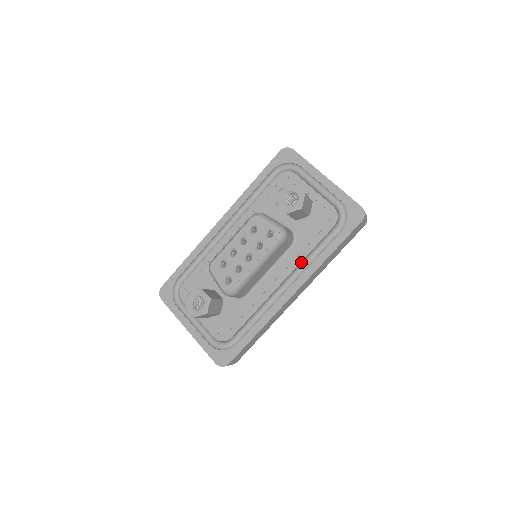
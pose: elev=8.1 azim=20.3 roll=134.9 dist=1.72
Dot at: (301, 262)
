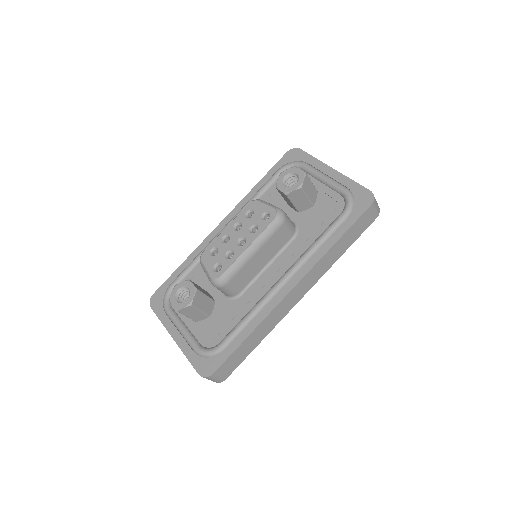
Dot at: (303, 253)
